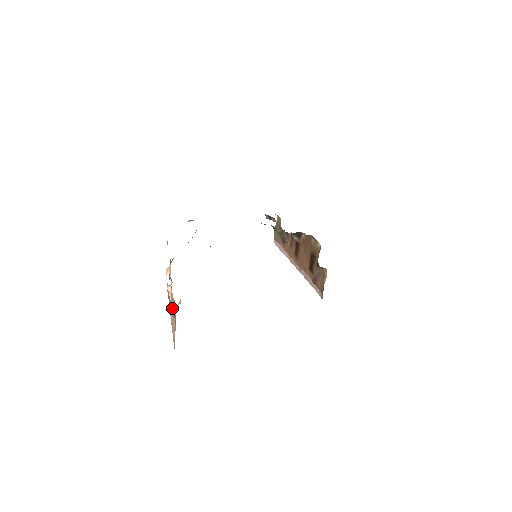
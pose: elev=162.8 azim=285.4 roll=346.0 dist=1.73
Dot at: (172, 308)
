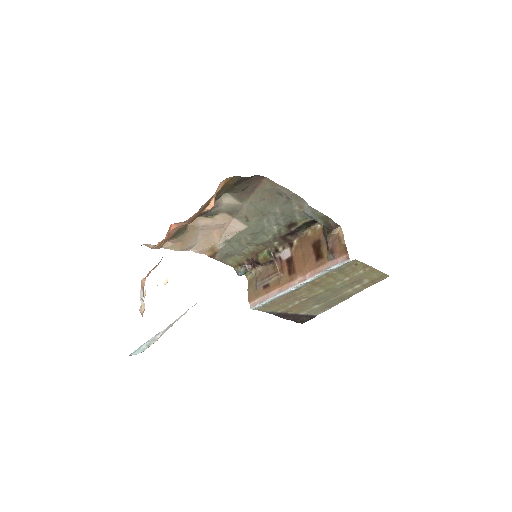
Dot at: occluded
